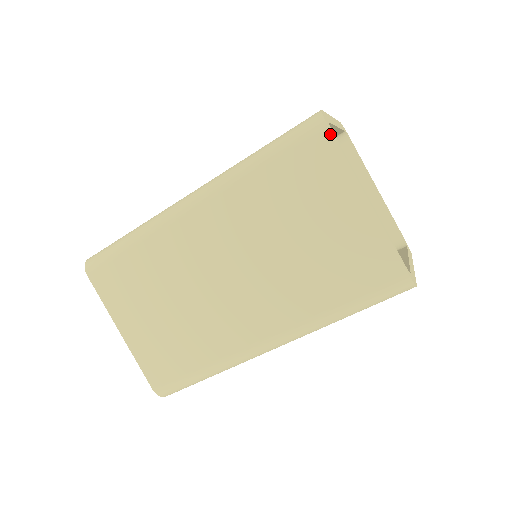
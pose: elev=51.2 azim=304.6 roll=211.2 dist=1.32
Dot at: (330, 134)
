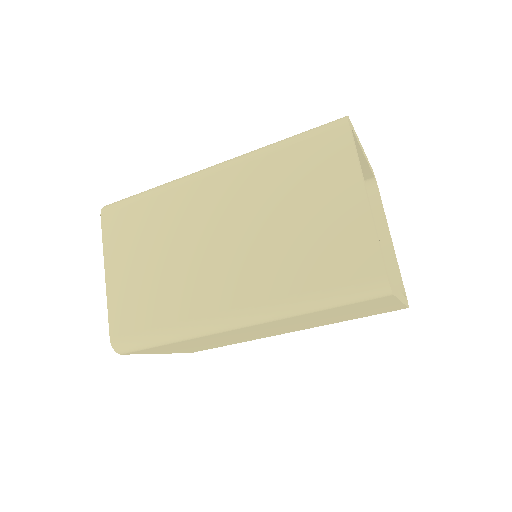
Dot at: (349, 132)
